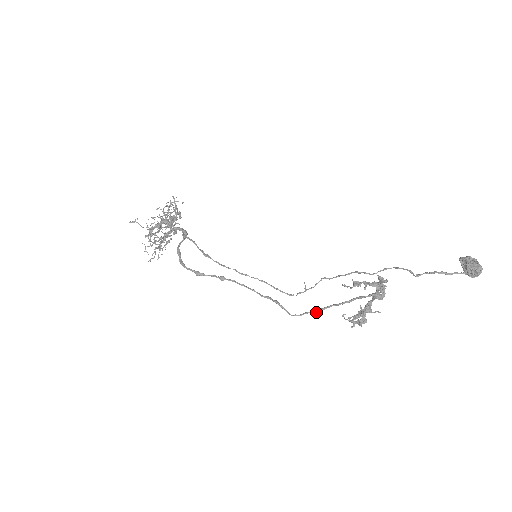
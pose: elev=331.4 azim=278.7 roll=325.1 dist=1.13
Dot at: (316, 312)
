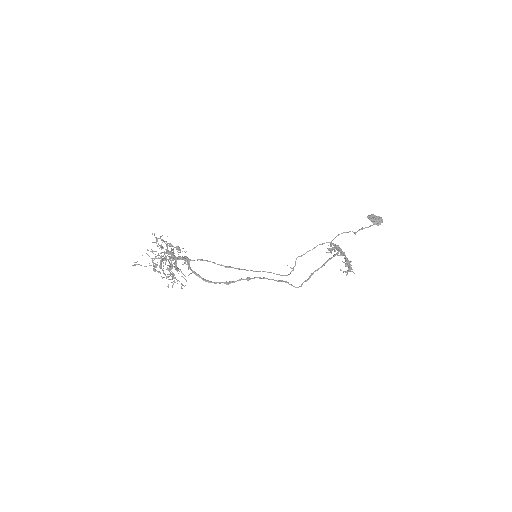
Dot at: occluded
